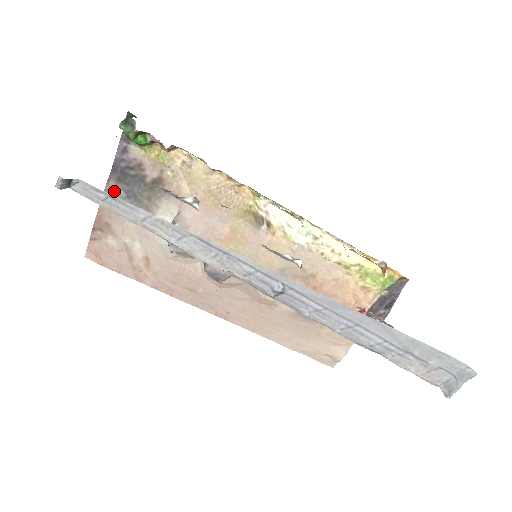
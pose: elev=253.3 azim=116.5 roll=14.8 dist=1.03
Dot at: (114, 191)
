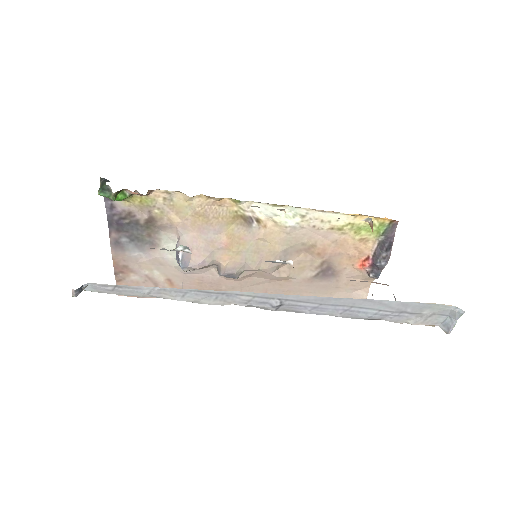
Dot at: (118, 240)
